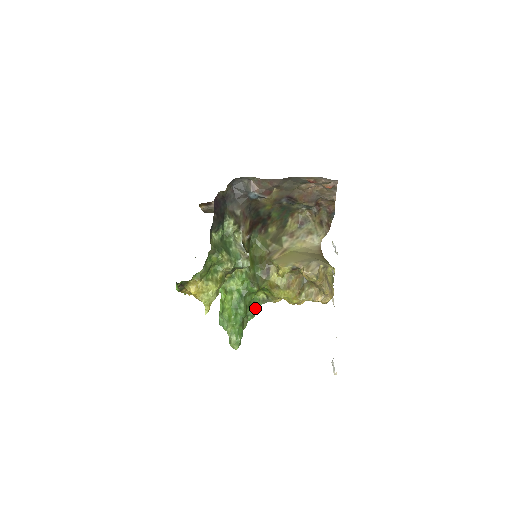
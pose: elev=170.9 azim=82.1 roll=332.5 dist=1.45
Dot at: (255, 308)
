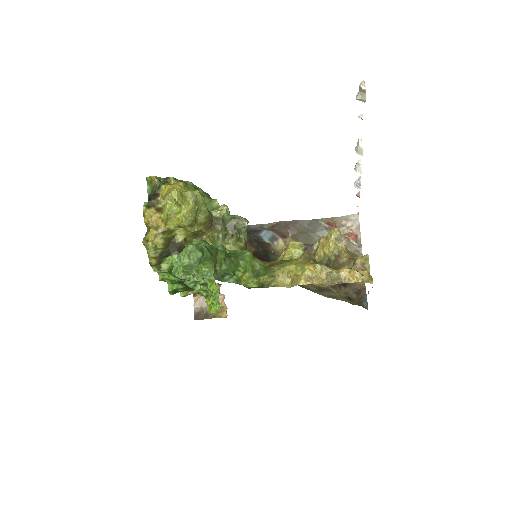
Dot at: (239, 281)
